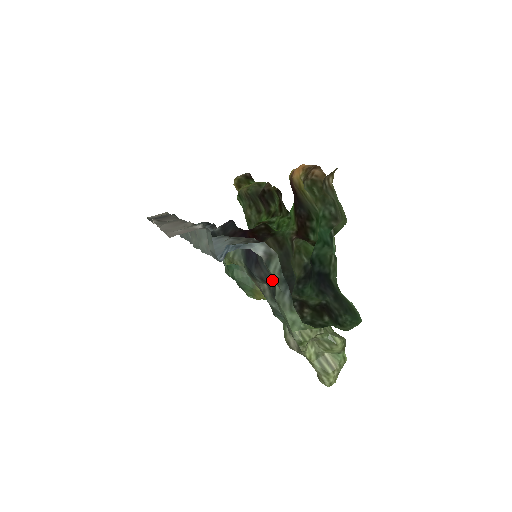
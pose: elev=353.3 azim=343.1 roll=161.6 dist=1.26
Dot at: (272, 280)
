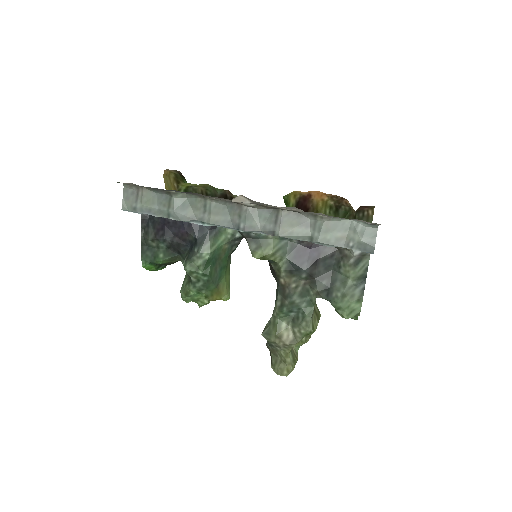
Dot at: (329, 277)
